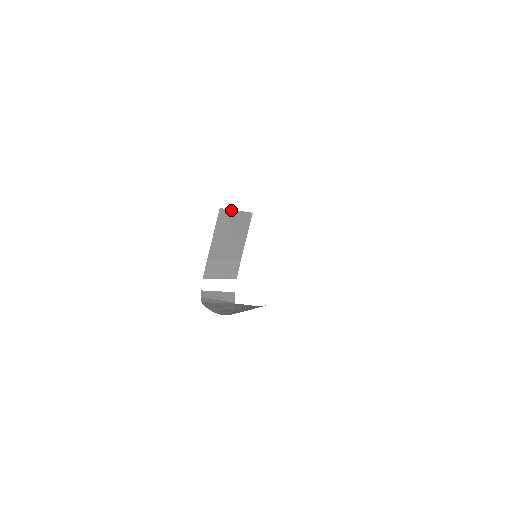
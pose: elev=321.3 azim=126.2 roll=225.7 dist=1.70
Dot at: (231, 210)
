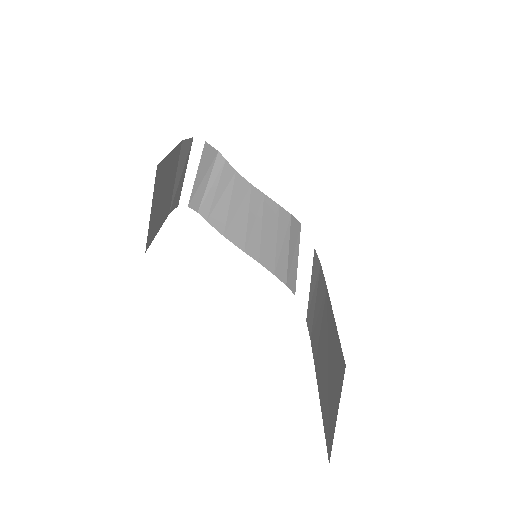
Dot at: occluded
